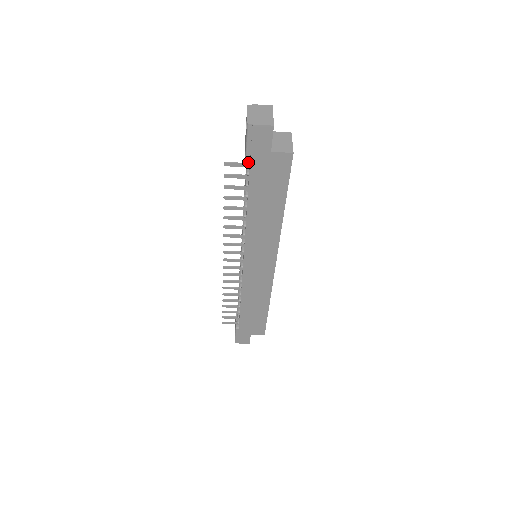
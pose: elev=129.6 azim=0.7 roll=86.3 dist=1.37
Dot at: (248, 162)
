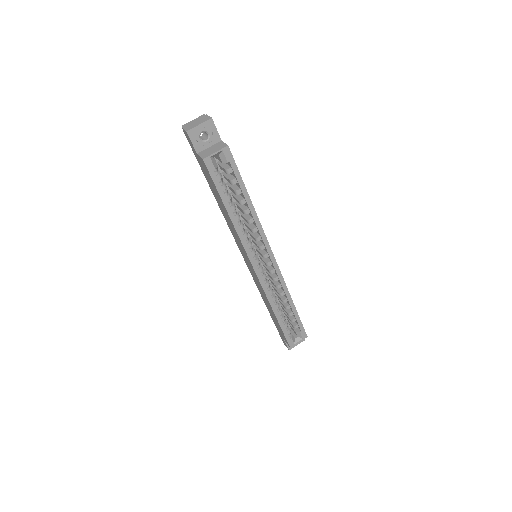
Dot at: (197, 159)
